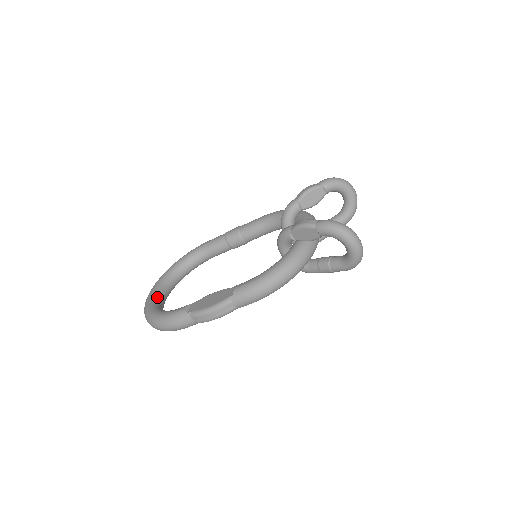
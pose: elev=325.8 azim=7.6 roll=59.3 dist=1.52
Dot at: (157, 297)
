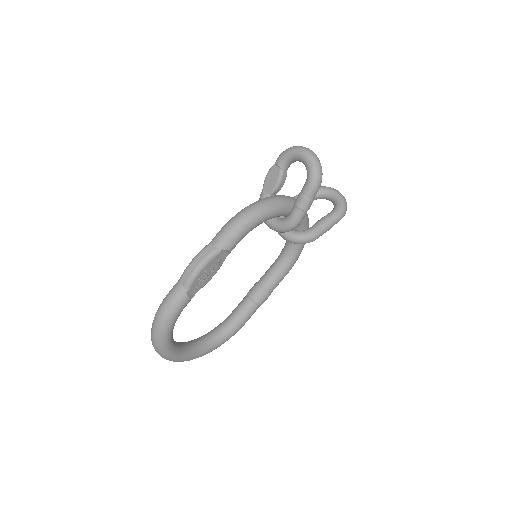
Dot at: occluded
